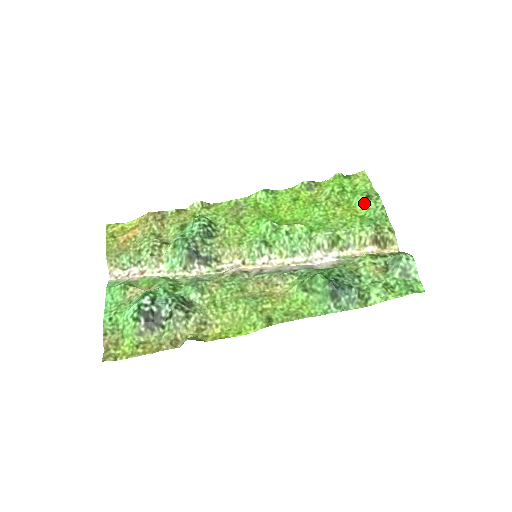
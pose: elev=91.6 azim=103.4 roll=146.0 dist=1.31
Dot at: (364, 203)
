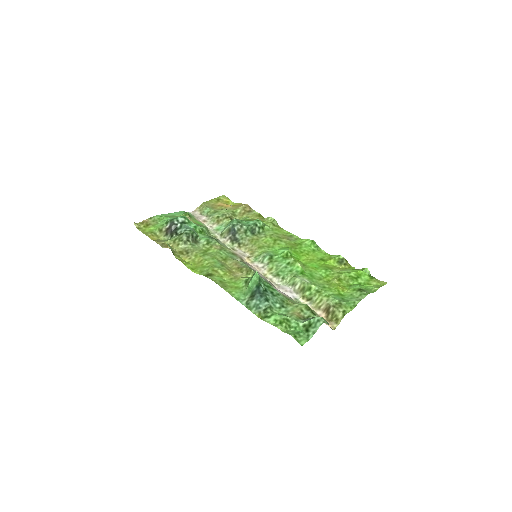
Dot at: (354, 291)
